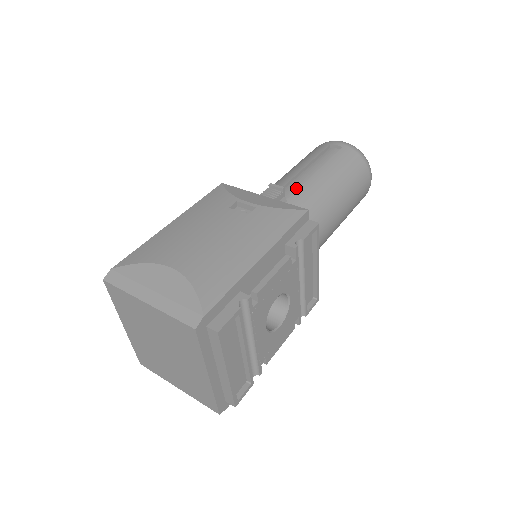
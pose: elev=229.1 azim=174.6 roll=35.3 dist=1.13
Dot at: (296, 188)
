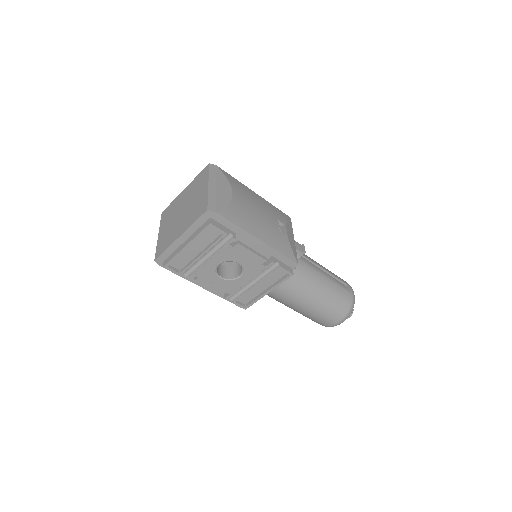
Dot at: (309, 265)
